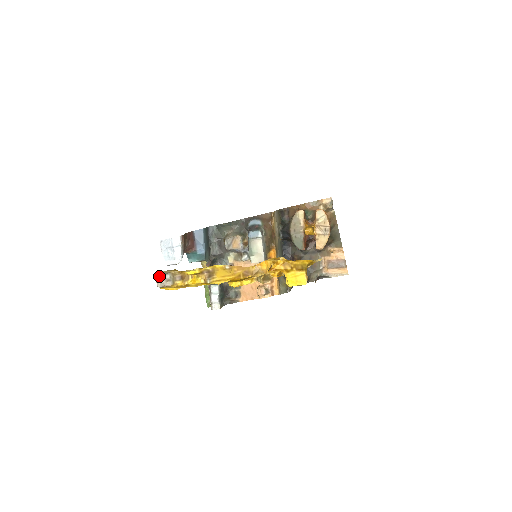
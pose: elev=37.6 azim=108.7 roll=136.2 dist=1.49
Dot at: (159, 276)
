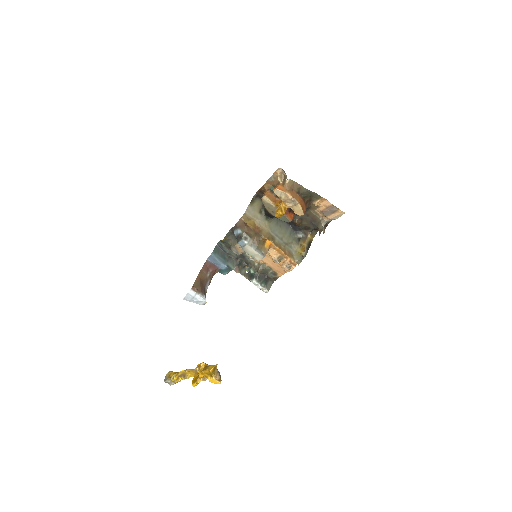
Dot at: (165, 382)
